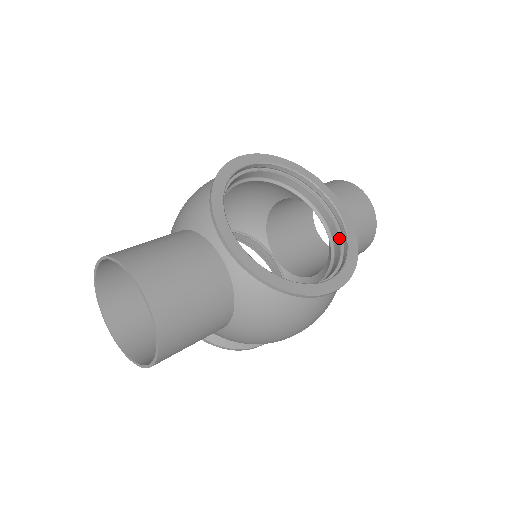
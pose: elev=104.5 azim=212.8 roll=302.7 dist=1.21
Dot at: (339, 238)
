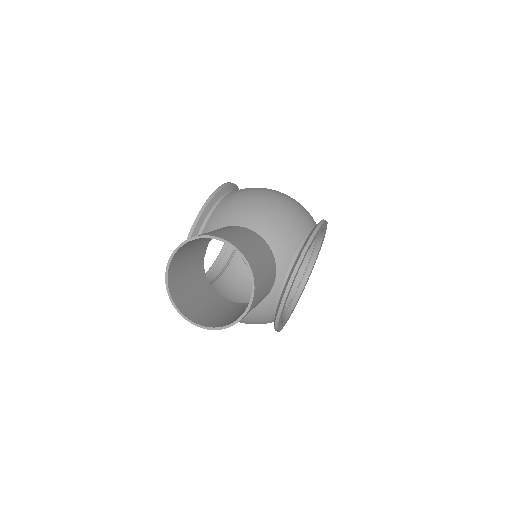
Dot at: (297, 287)
